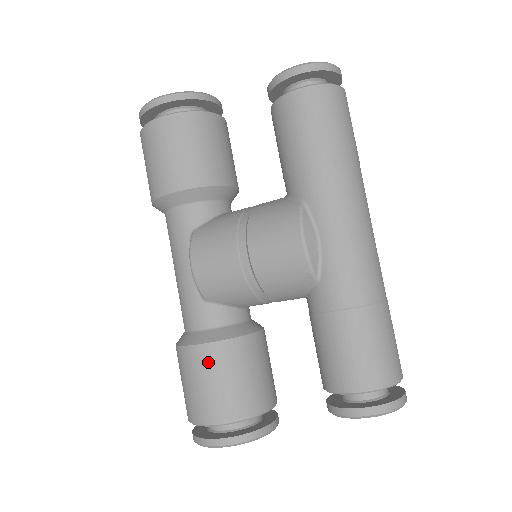
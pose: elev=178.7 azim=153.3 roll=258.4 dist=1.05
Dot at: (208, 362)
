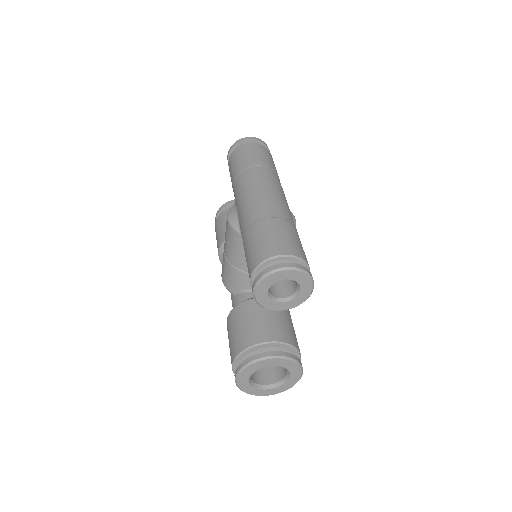
Dot at: (229, 325)
